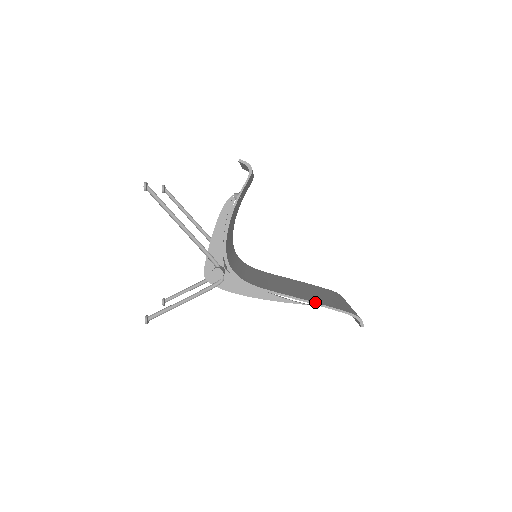
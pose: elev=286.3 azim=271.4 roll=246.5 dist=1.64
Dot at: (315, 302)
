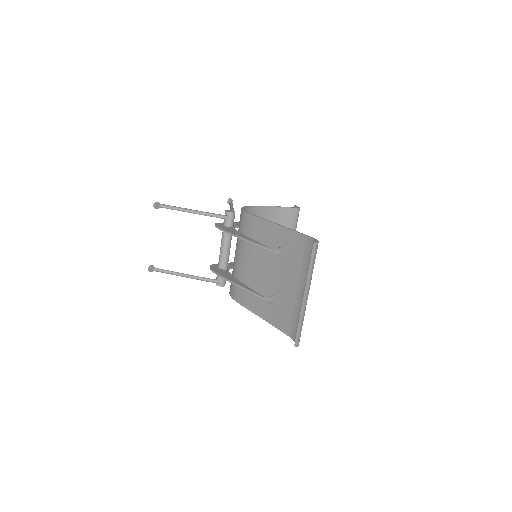
Dot at: (287, 228)
